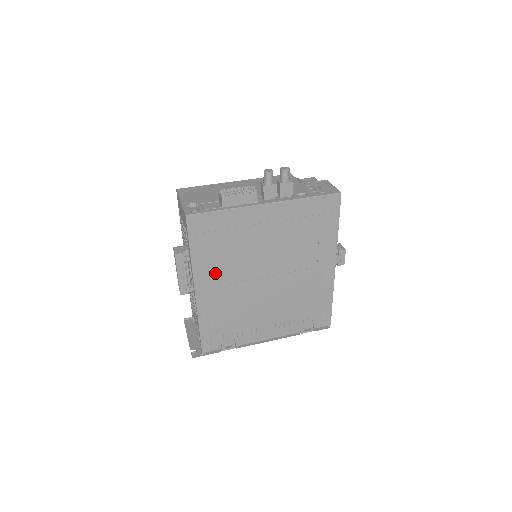
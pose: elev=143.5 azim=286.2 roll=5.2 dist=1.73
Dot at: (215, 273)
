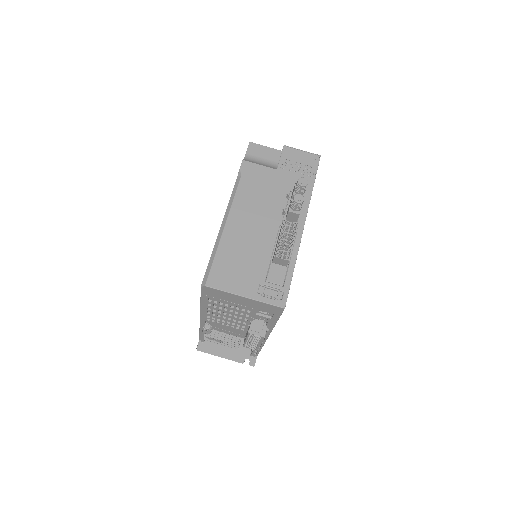
Dot at: occluded
